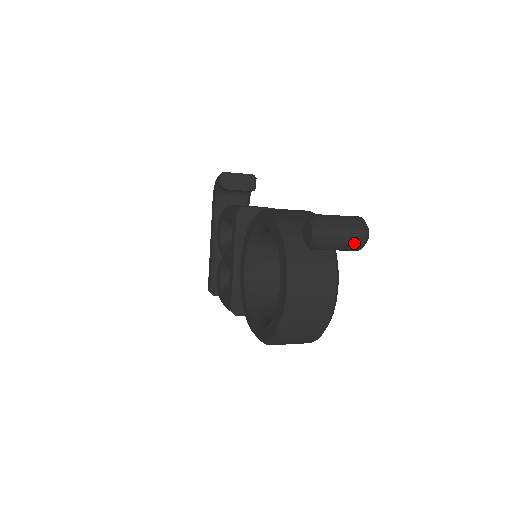
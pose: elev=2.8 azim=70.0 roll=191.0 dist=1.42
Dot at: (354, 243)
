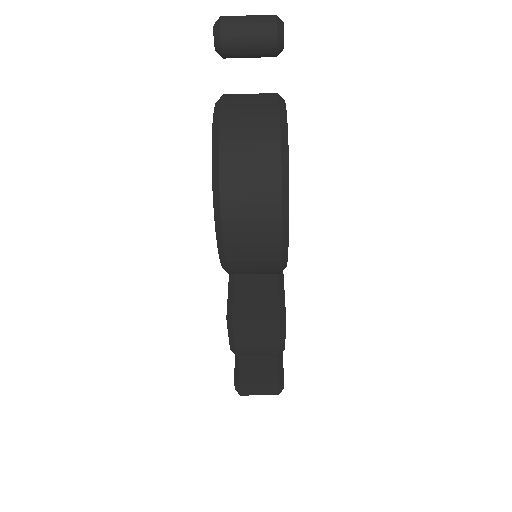
Dot at: (262, 22)
